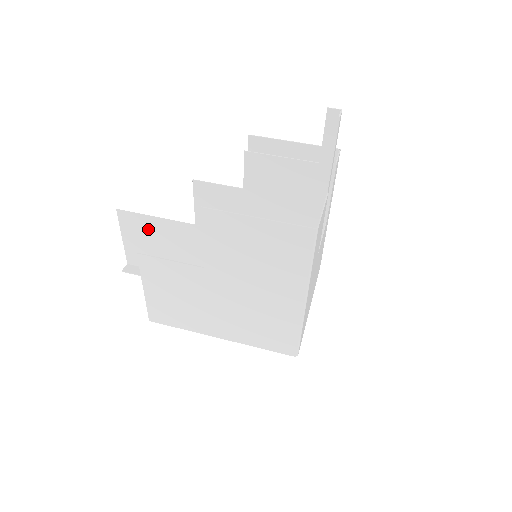
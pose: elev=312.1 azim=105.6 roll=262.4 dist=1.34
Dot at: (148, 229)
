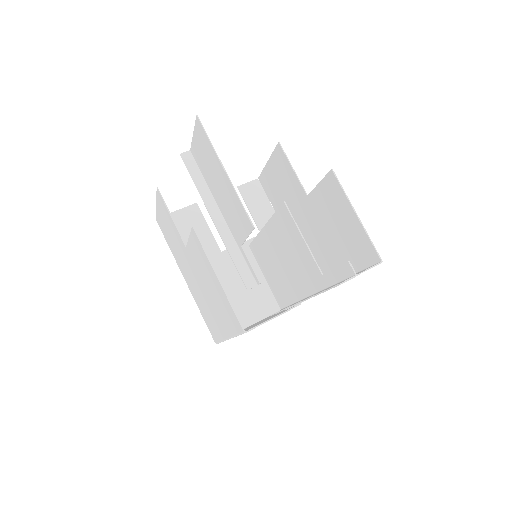
Dot at: (209, 152)
